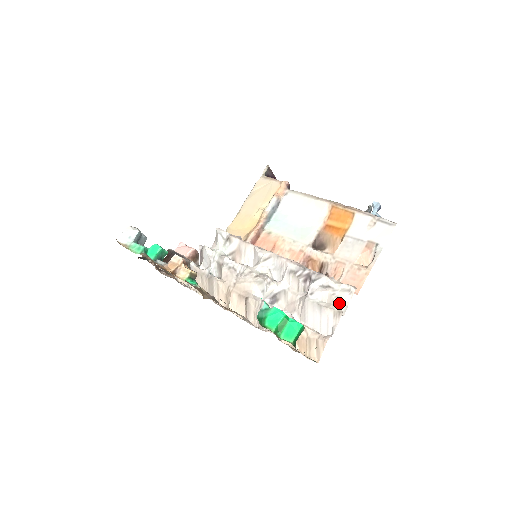
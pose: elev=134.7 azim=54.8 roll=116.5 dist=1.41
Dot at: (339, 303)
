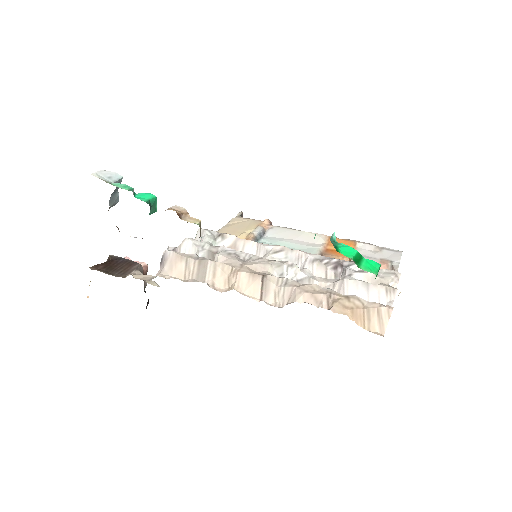
Dot at: (387, 282)
